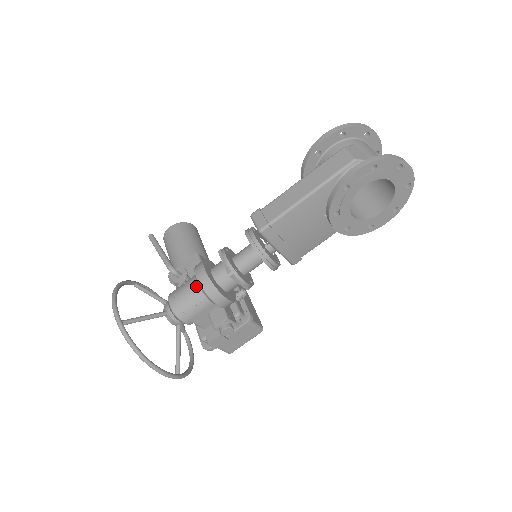
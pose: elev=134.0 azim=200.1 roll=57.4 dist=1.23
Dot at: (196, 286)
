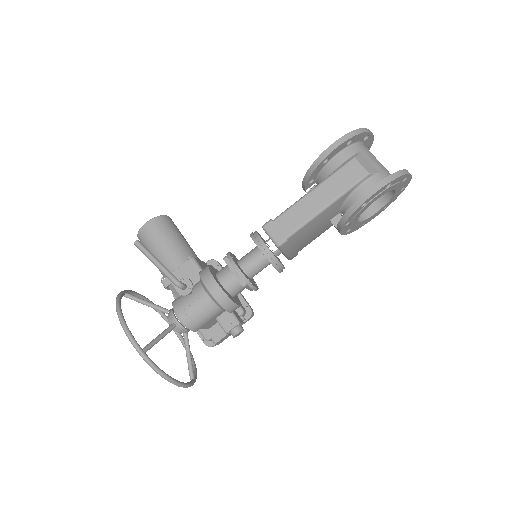
Dot at: (207, 298)
